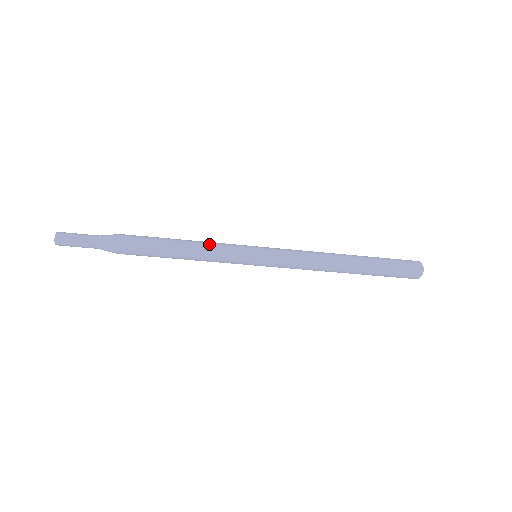
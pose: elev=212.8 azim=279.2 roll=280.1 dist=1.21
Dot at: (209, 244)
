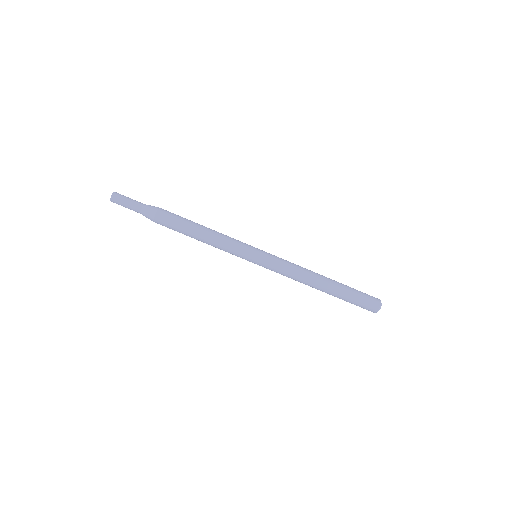
Dot at: occluded
